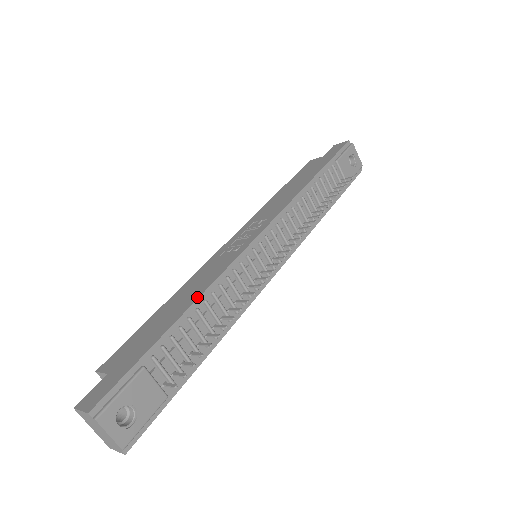
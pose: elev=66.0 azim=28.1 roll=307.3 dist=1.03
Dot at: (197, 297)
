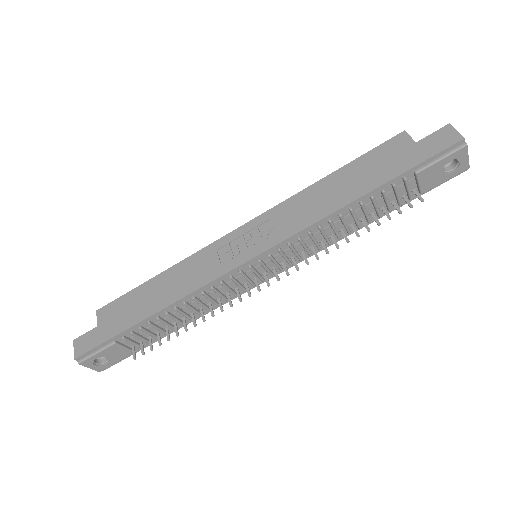
Dot at: (169, 303)
